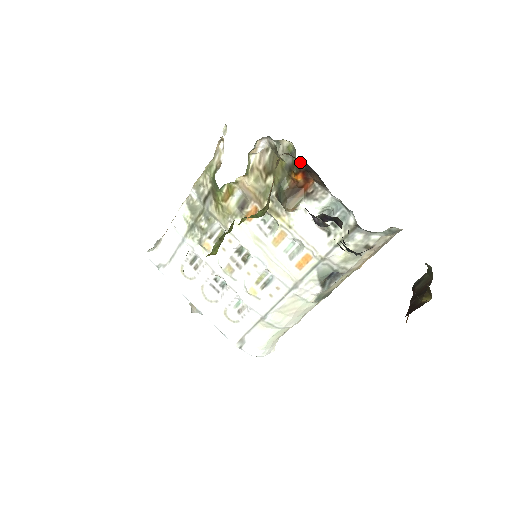
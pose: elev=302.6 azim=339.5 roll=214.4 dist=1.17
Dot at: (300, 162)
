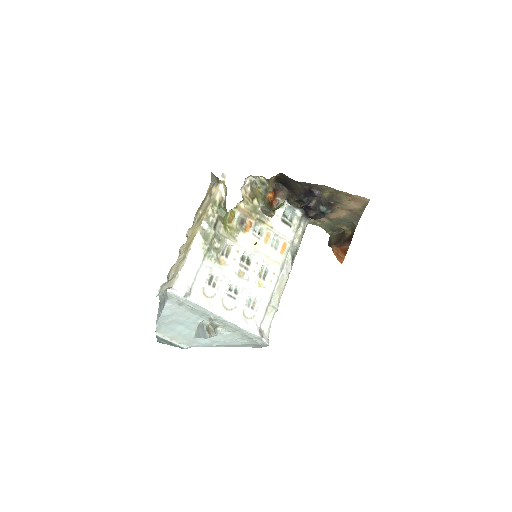
Dot at: (275, 184)
